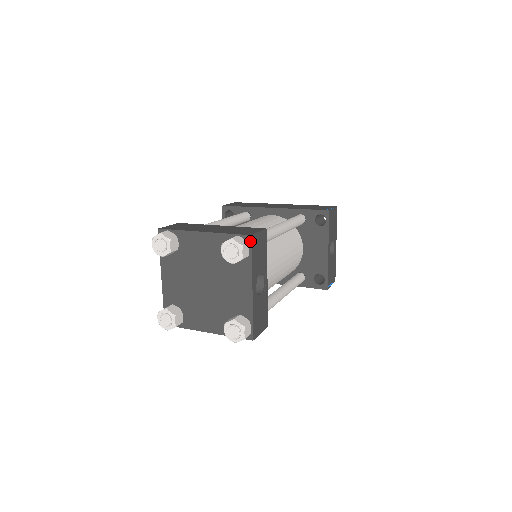
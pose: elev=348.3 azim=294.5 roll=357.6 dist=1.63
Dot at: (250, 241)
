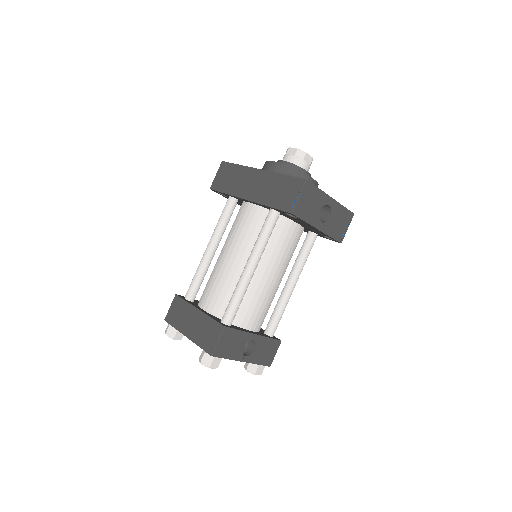
Dot at: (214, 356)
